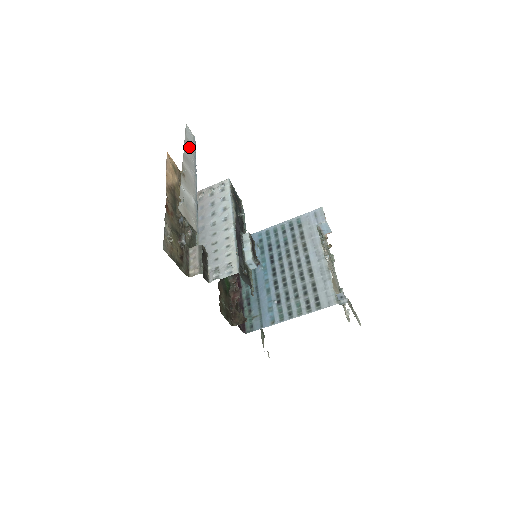
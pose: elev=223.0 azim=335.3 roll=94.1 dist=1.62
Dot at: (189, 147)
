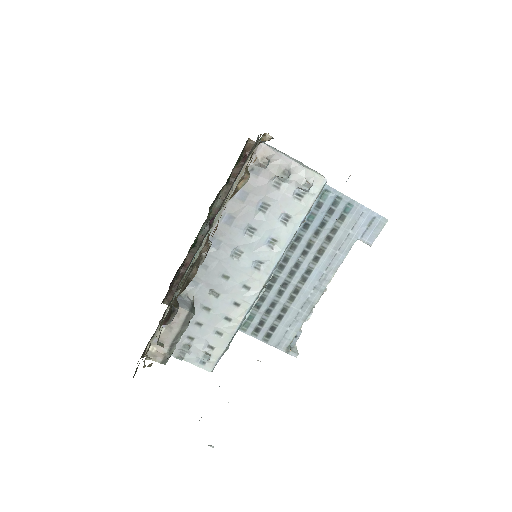
Dot at: occluded
